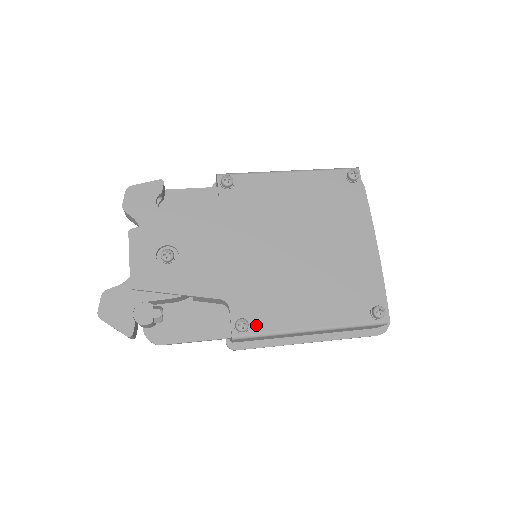
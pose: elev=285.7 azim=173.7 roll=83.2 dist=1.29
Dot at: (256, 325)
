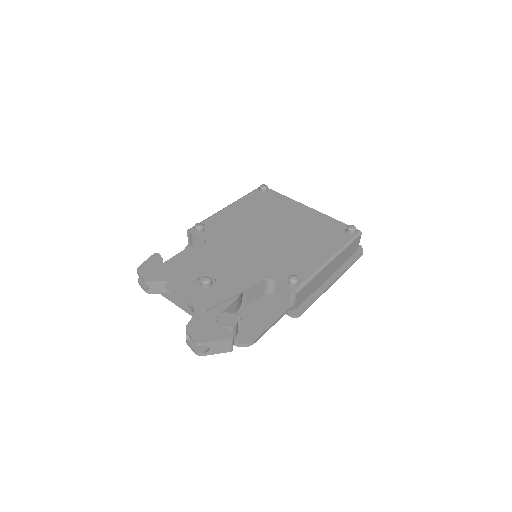
Dot at: (300, 277)
